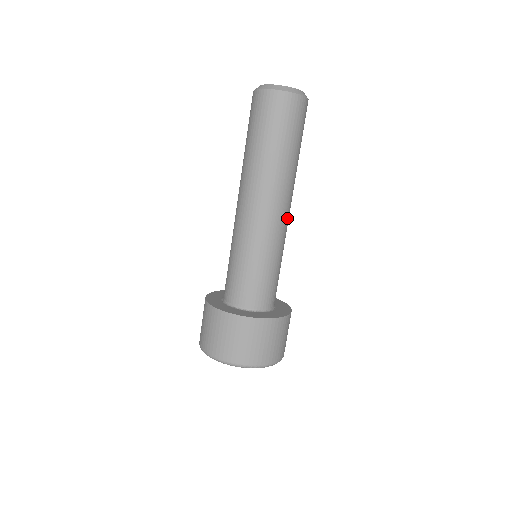
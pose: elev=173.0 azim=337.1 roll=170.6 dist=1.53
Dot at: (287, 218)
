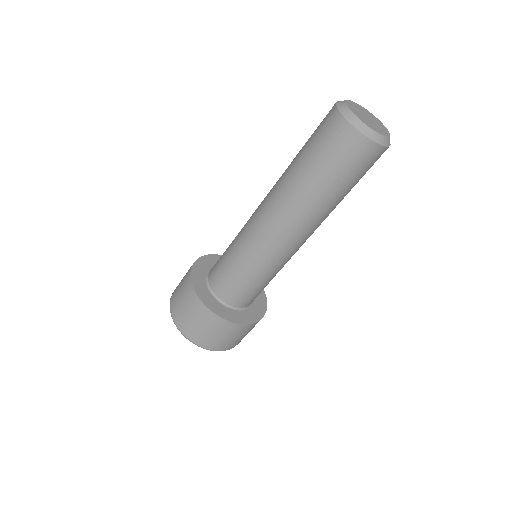
Dot at: occluded
